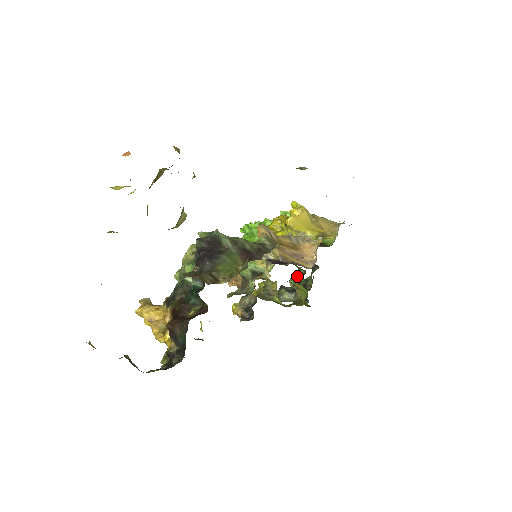
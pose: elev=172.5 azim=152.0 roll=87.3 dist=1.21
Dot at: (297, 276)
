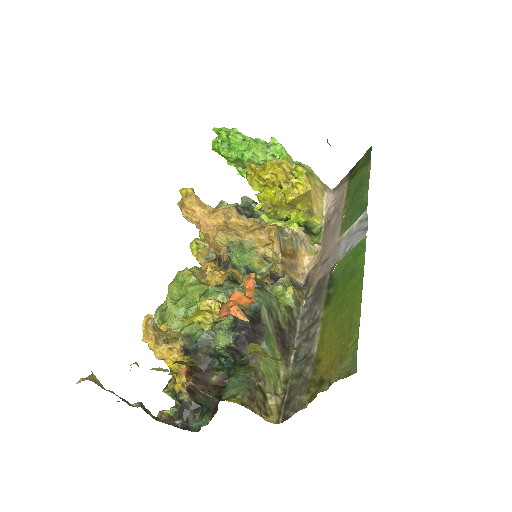
Dot at: occluded
